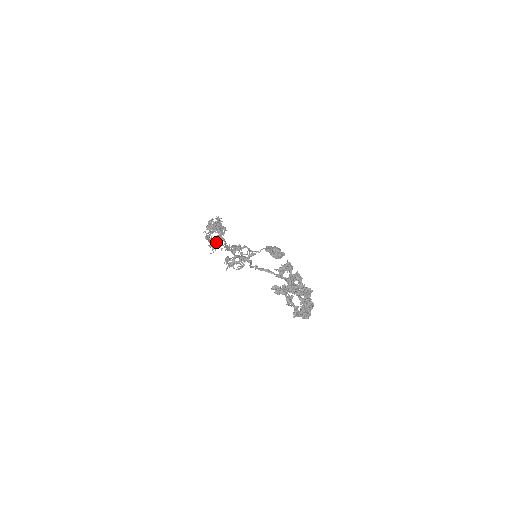
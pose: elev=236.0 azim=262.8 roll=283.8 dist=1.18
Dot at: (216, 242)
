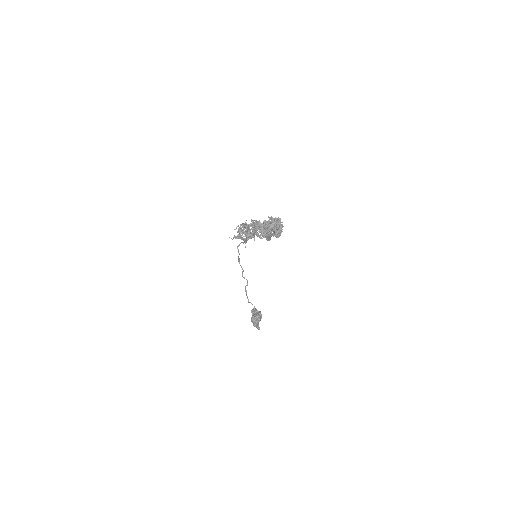
Dot at: (239, 245)
